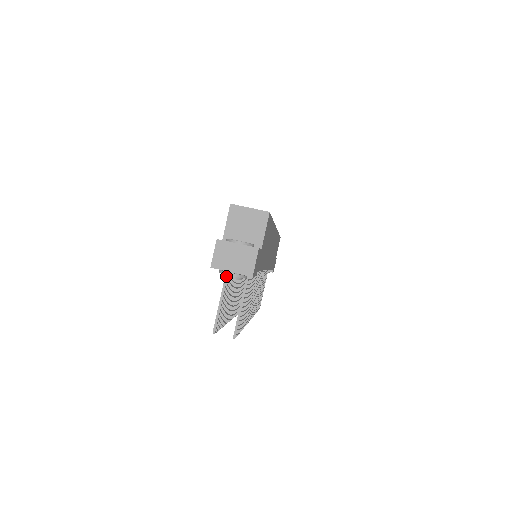
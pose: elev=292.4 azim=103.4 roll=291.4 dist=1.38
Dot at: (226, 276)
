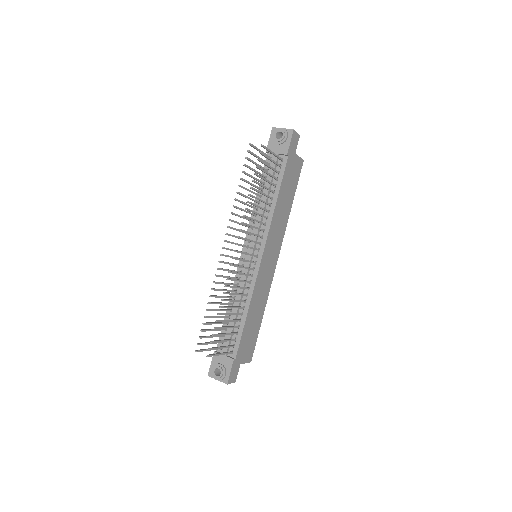
Dot at: (278, 130)
